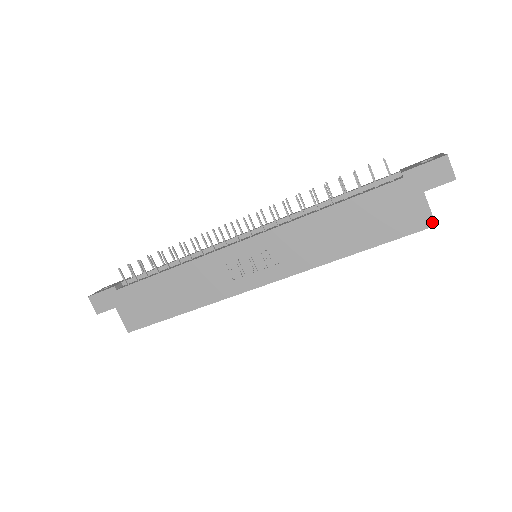
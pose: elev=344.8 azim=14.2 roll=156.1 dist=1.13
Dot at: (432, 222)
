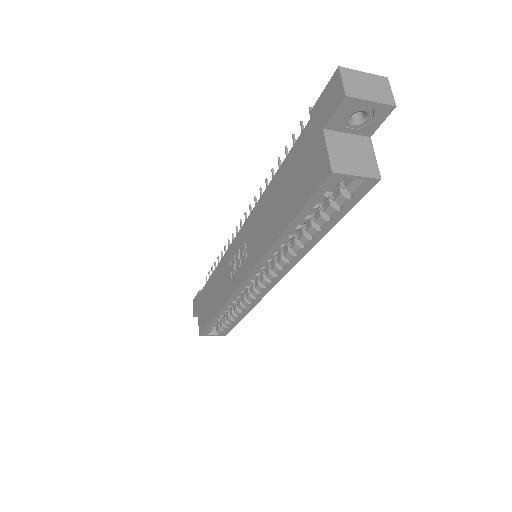
Dot at: (329, 169)
